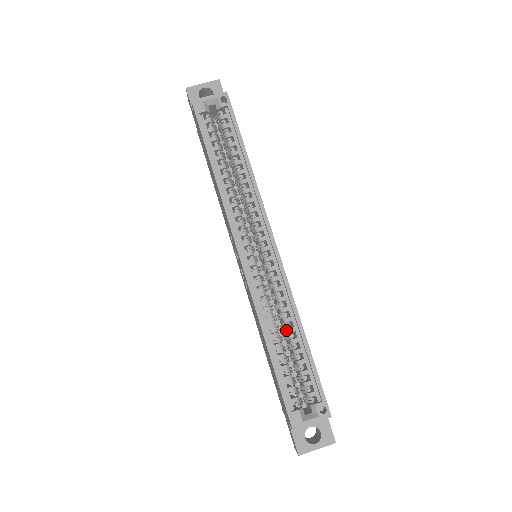
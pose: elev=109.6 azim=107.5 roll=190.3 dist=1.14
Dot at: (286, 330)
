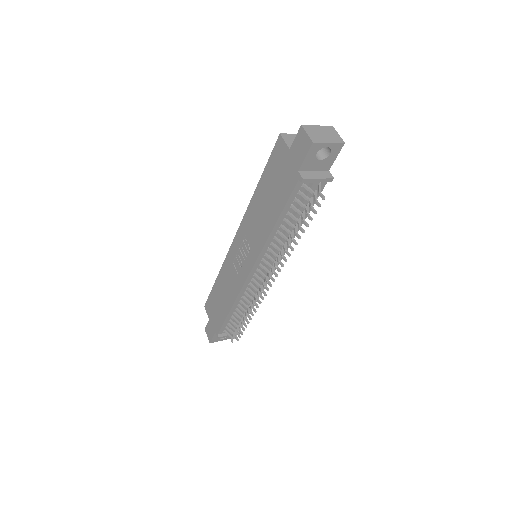
Dot at: occluded
